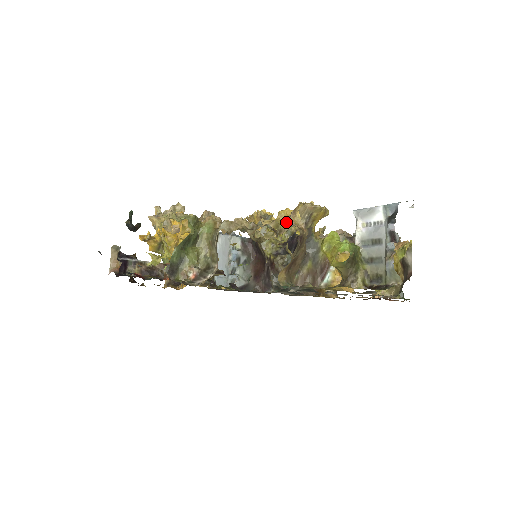
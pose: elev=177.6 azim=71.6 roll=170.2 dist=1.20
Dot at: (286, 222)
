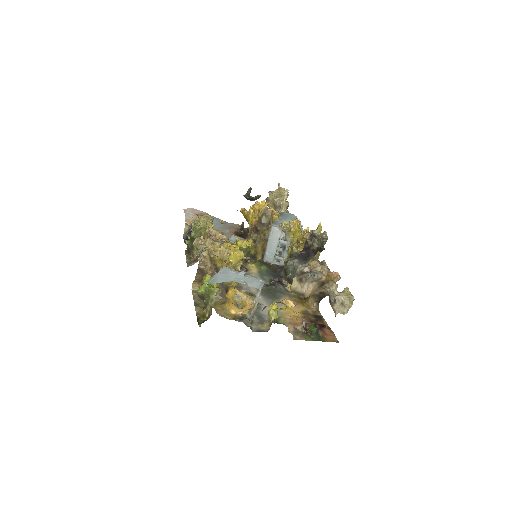
Dot at: occluded
